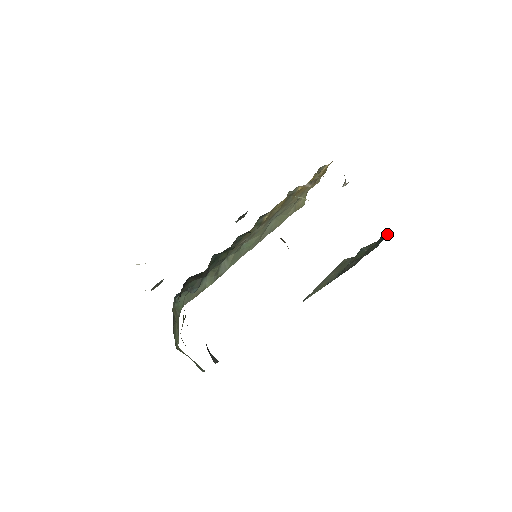
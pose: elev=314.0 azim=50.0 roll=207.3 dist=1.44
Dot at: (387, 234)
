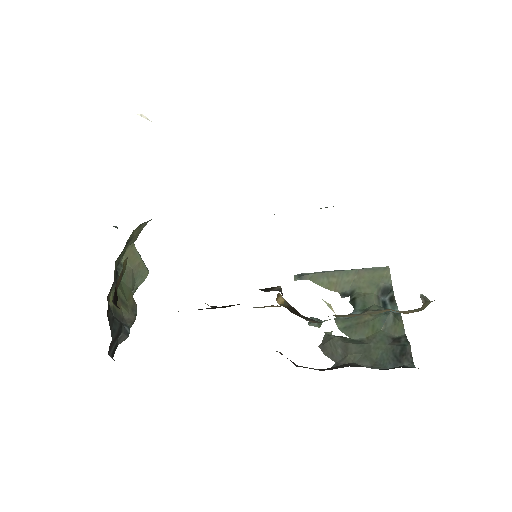
Dot at: (403, 362)
